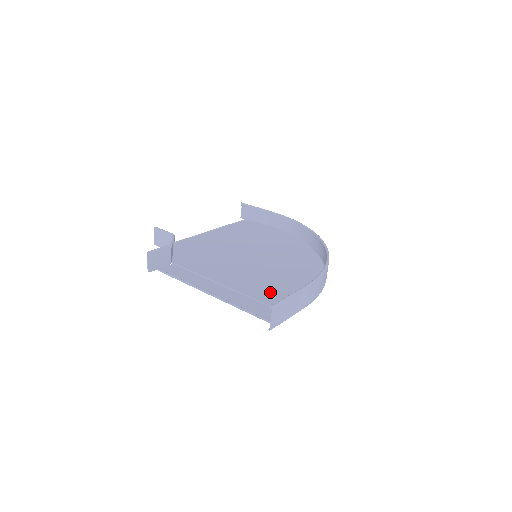
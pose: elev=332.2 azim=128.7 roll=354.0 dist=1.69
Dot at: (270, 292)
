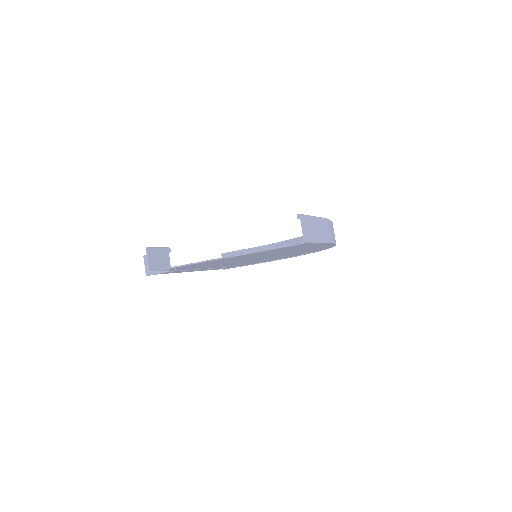
Dot at: occluded
